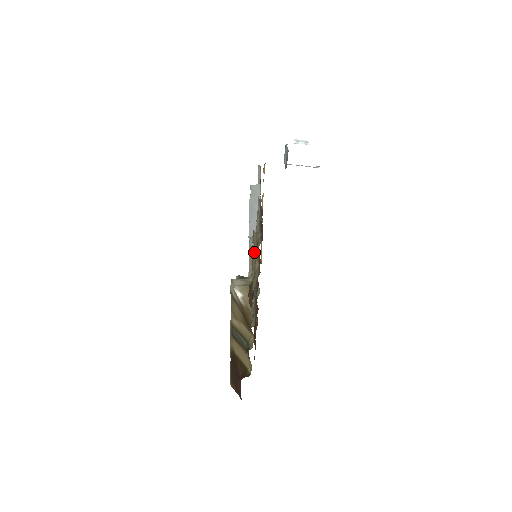
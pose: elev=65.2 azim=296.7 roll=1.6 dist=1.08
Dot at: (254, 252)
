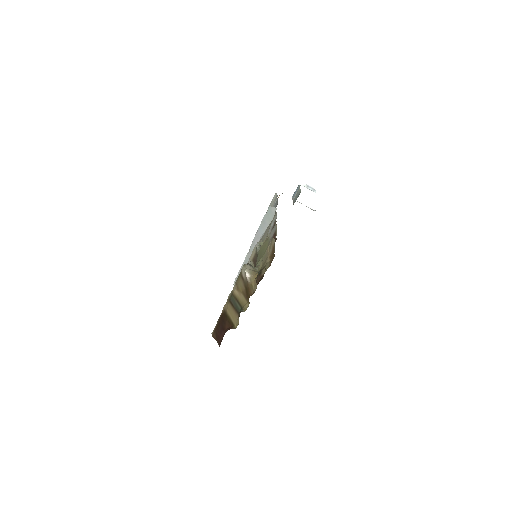
Dot at: (268, 252)
